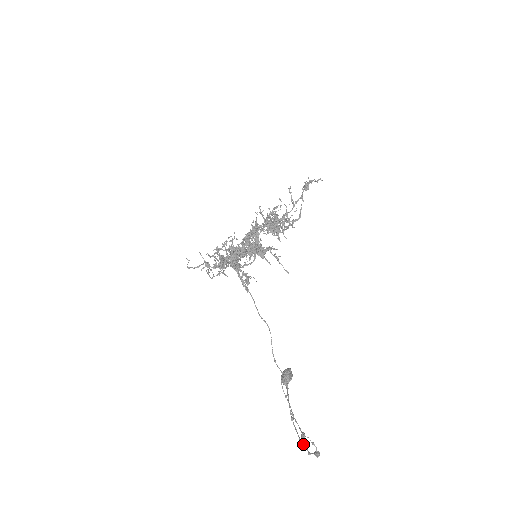
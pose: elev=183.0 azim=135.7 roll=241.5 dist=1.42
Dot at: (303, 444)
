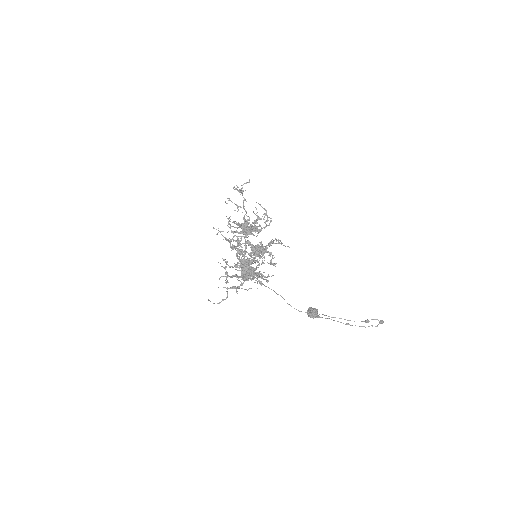
Dot at: (369, 326)
